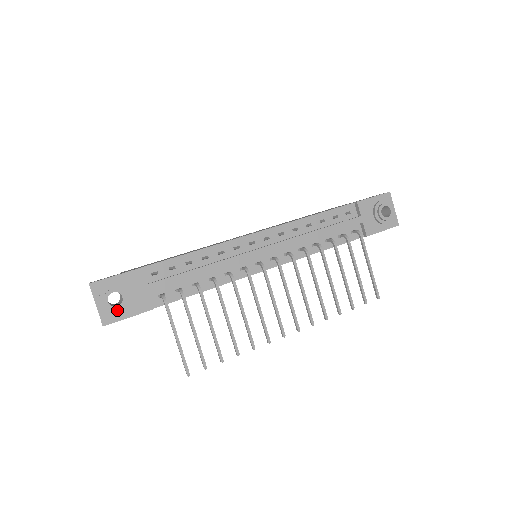
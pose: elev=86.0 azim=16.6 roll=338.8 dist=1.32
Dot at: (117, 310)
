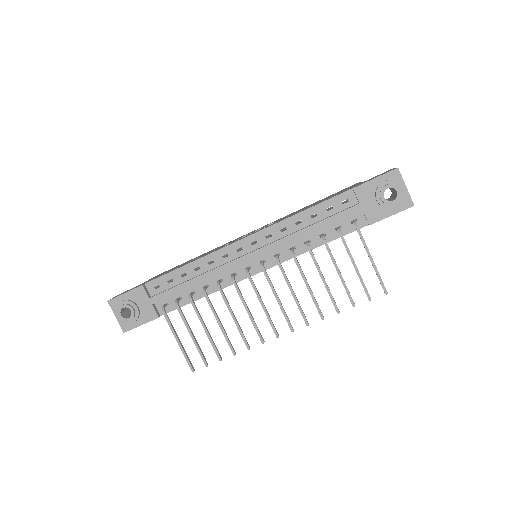
Dot at: (130, 321)
